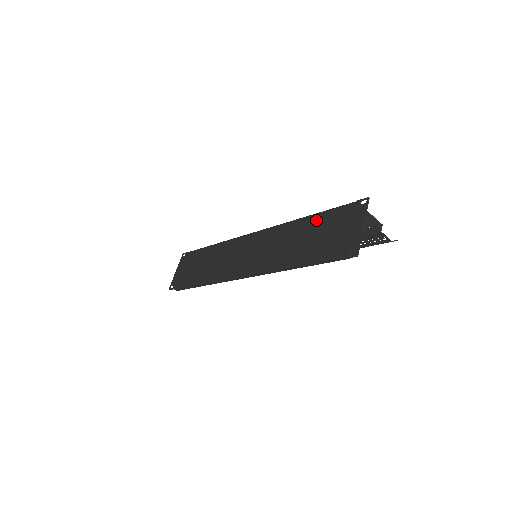
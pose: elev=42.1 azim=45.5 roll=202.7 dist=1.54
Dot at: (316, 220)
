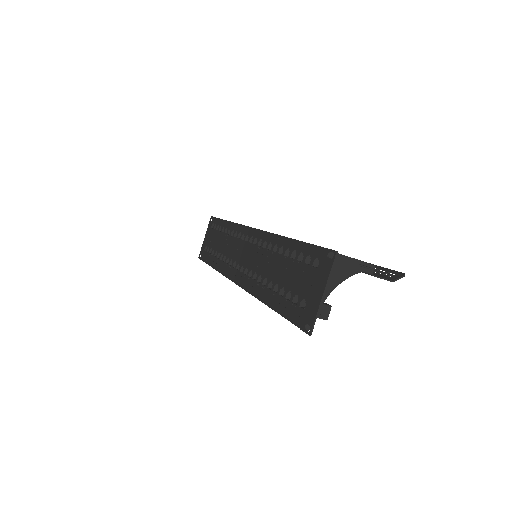
Dot at: (292, 251)
